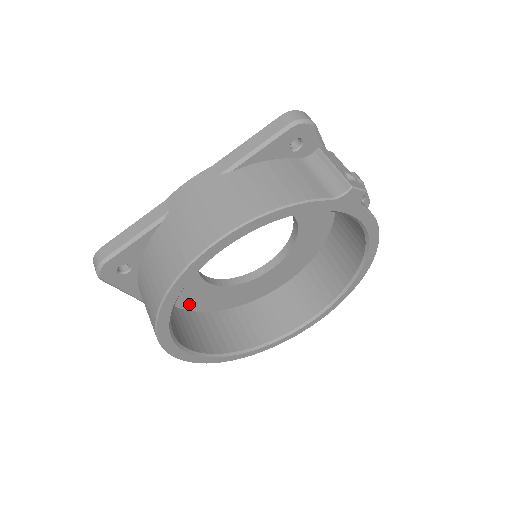
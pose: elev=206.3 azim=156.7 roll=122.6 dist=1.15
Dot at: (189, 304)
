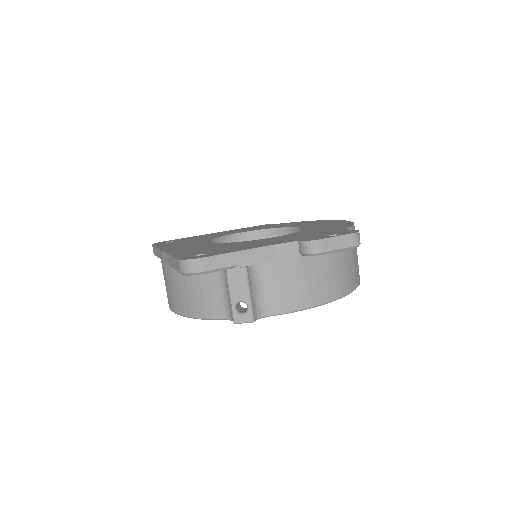
Dot at: occluded
